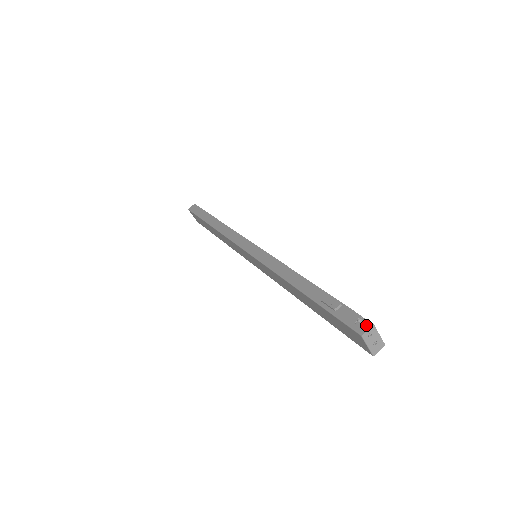
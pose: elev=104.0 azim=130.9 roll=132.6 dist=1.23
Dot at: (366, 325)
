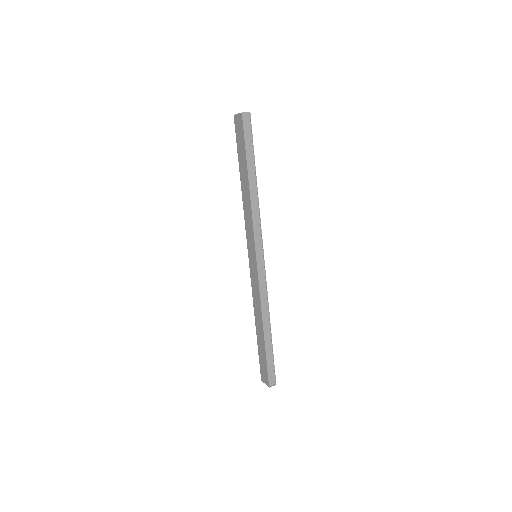
Dot at: occluded
